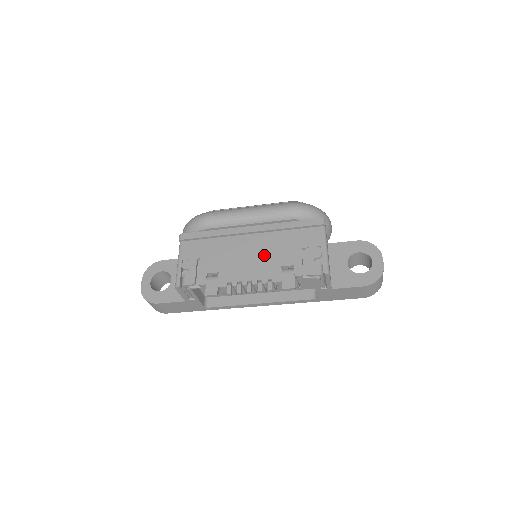
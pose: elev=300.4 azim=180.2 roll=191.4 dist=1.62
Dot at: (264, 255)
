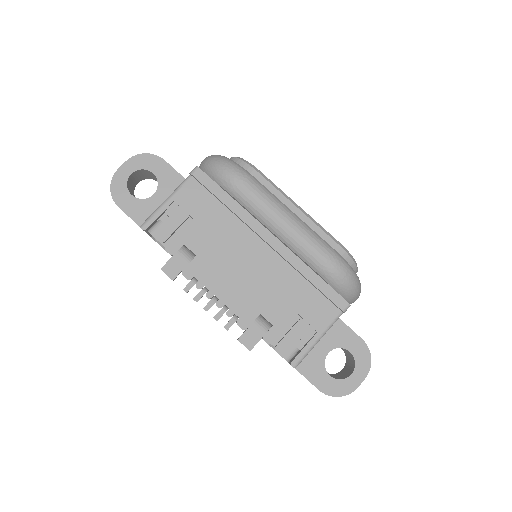
Dot at: (256, 283)
